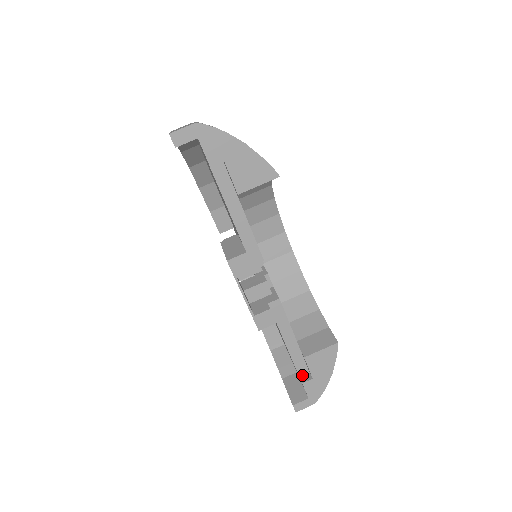
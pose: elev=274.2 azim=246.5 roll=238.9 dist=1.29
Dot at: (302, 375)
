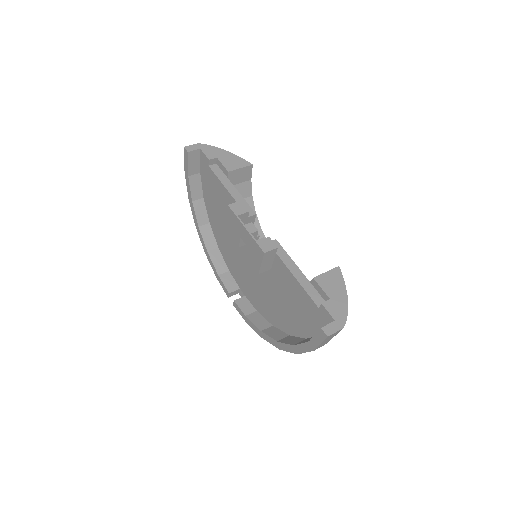
Dot at: occluded
